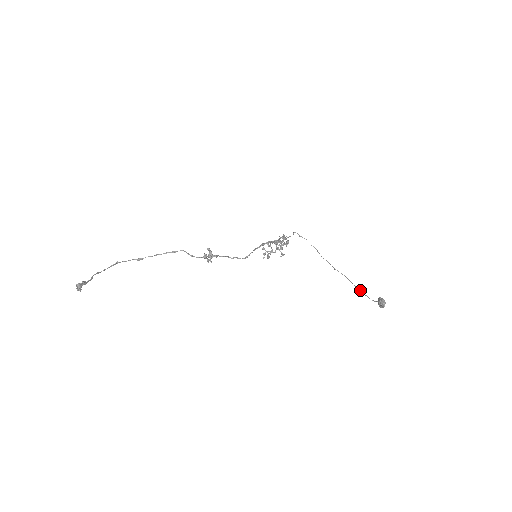
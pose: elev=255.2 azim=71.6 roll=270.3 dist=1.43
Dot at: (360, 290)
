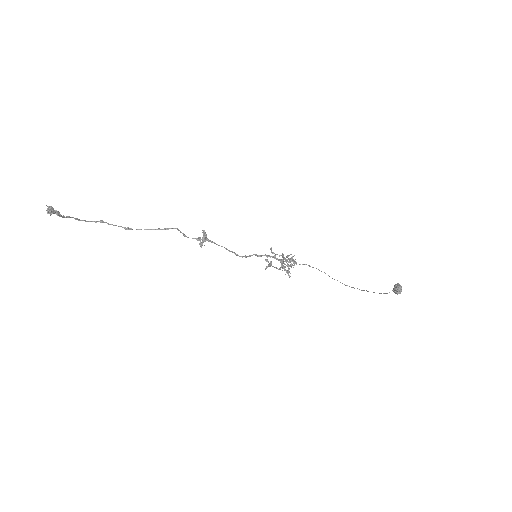
Dot at: occluded
